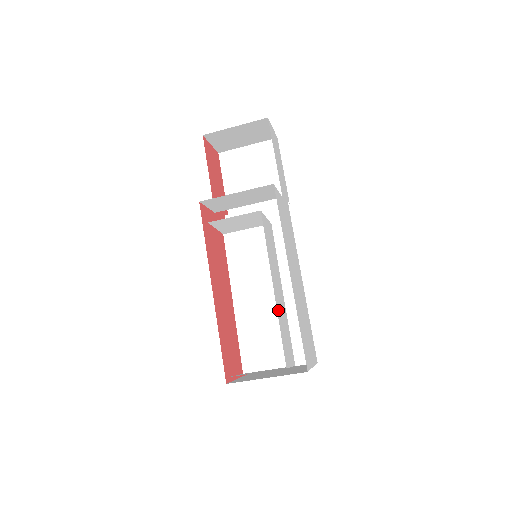
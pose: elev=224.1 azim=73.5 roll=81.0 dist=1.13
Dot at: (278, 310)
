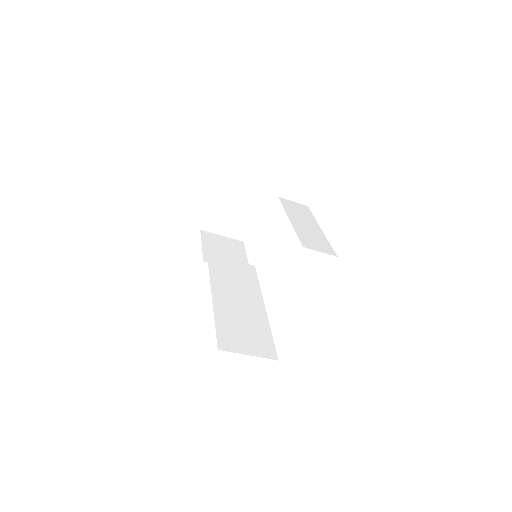
Dot at: occluded
